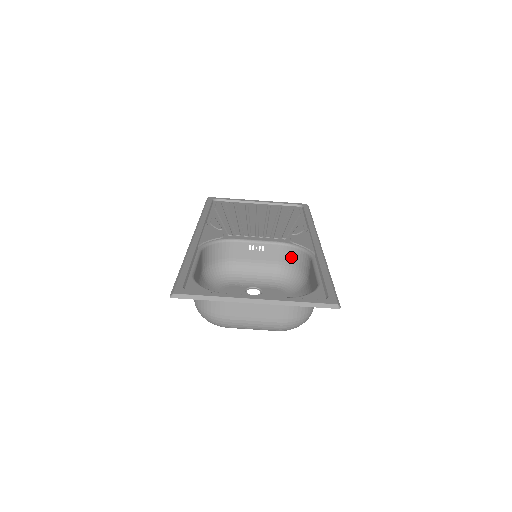
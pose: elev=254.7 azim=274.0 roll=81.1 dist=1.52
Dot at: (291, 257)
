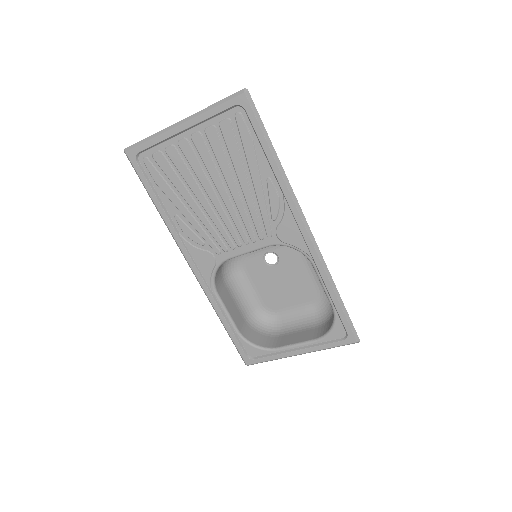
Dot at: occluded
